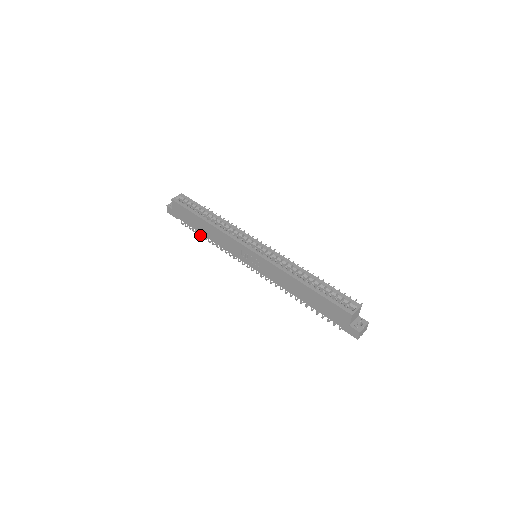
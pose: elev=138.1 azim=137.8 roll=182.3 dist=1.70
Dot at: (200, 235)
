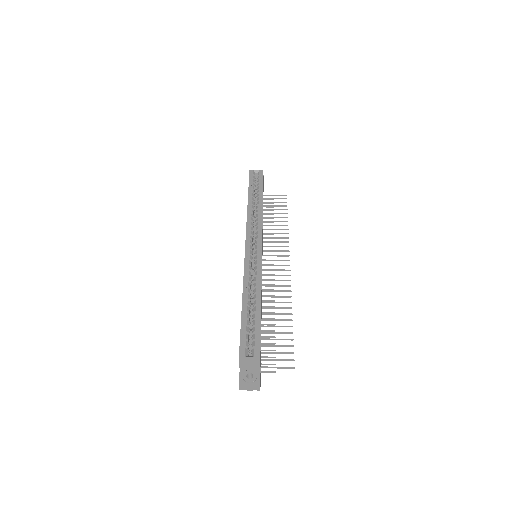
Dot at: occluded
